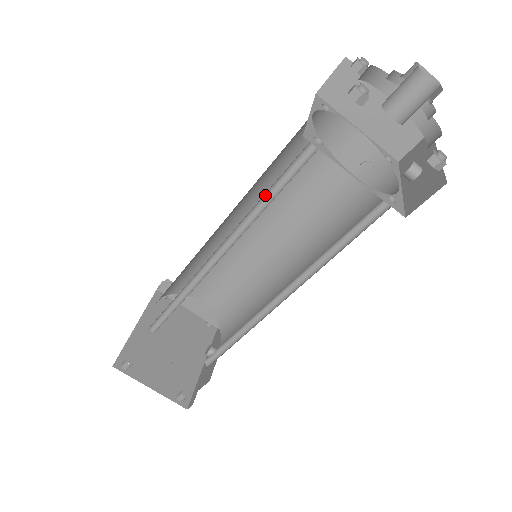
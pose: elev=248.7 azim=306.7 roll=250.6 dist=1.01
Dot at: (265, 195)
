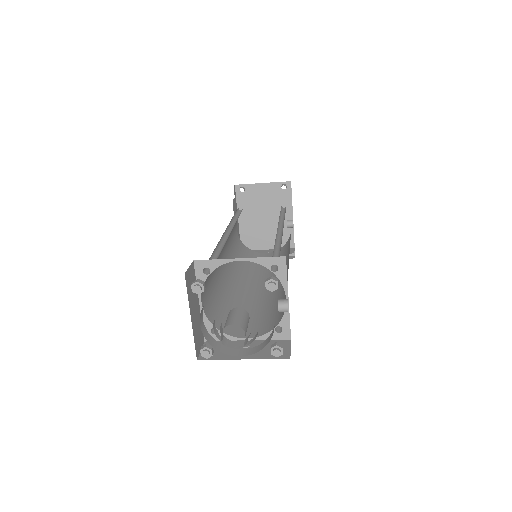
Dot at: occluded
